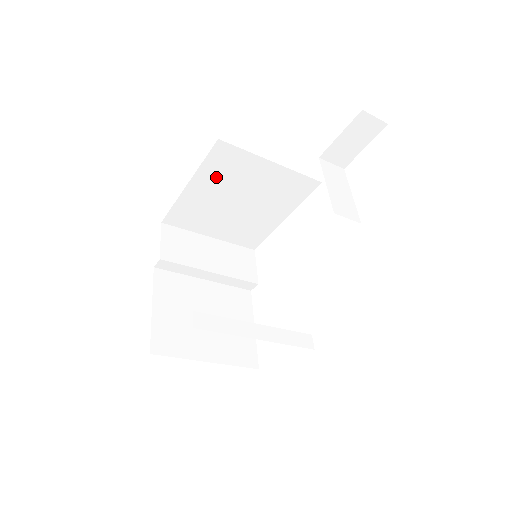
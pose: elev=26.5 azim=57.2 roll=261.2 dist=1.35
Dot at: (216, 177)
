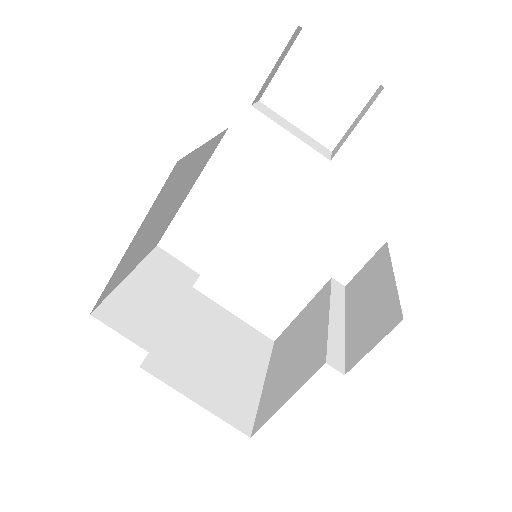
Dot at: (157, 208)
